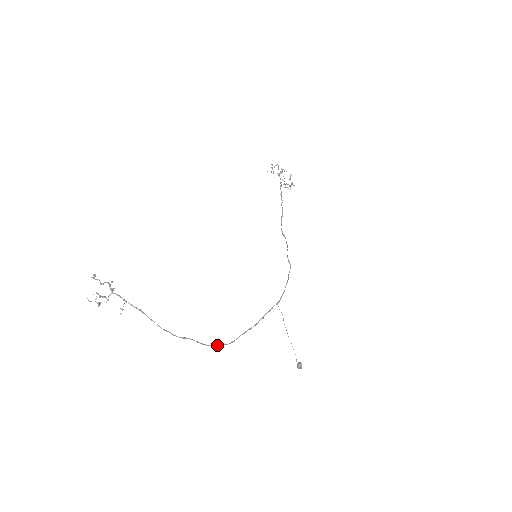
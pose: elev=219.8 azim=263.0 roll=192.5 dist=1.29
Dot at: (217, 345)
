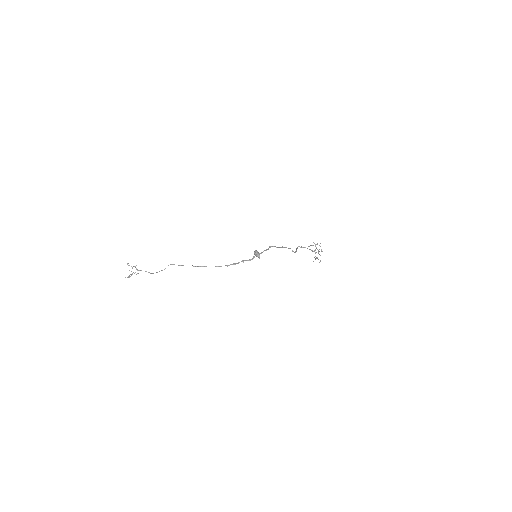
Dot at: occluded
